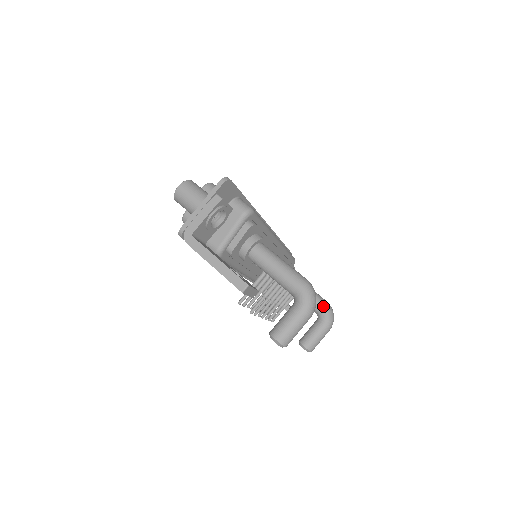
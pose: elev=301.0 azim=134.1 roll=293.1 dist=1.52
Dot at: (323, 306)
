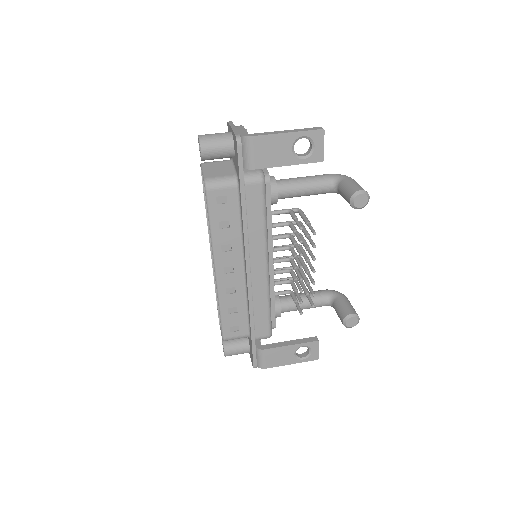
Dot at: (326, 290)
